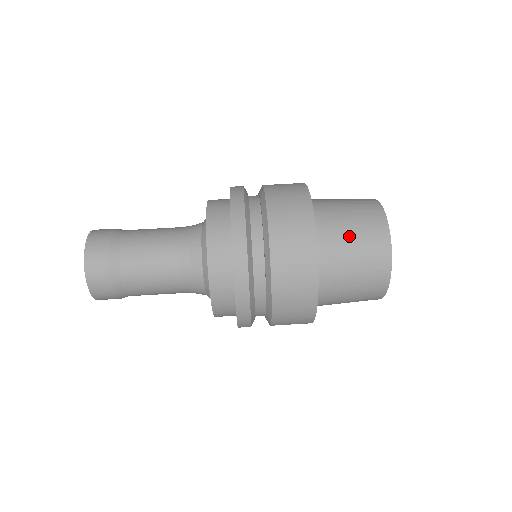
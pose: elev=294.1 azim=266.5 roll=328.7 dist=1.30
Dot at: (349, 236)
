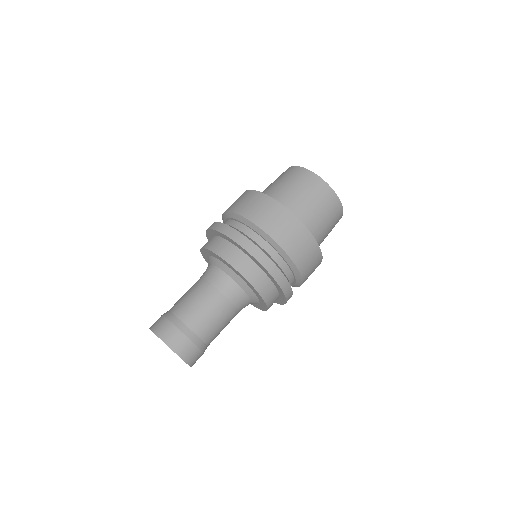
Dot at: (275, 184)
